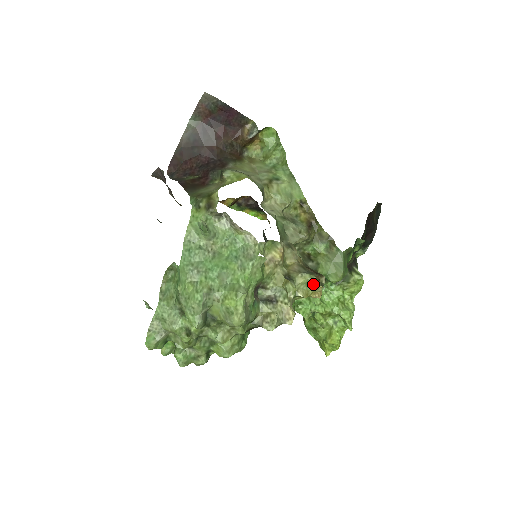
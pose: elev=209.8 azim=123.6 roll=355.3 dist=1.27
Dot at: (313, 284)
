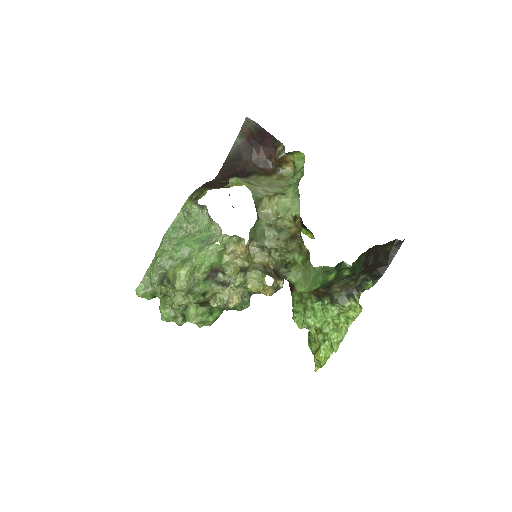
Dot at: (262, 281)
